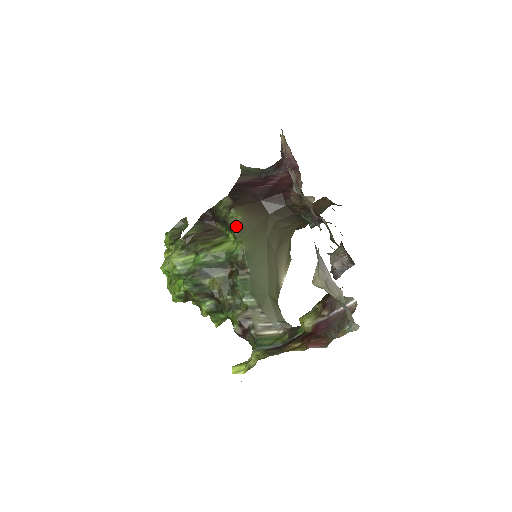
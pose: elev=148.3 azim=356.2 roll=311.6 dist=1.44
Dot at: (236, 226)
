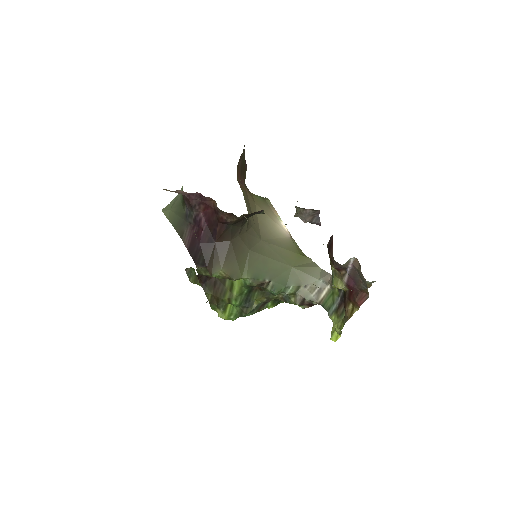
Dot at: (227, 277)
